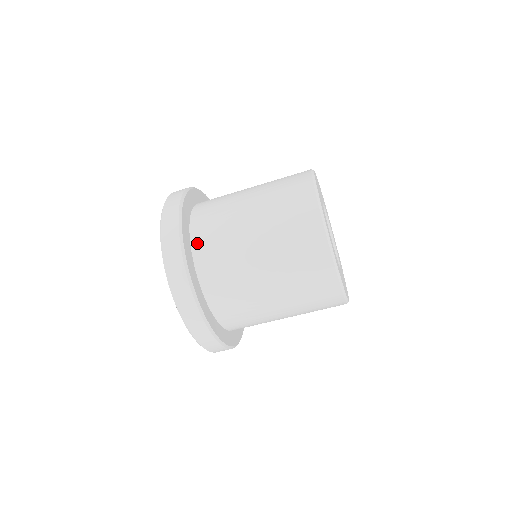
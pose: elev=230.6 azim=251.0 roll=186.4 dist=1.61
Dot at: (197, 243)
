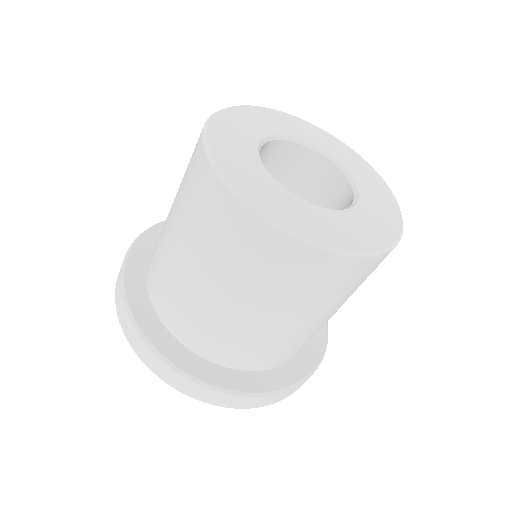
Dot at: (214, 357)
